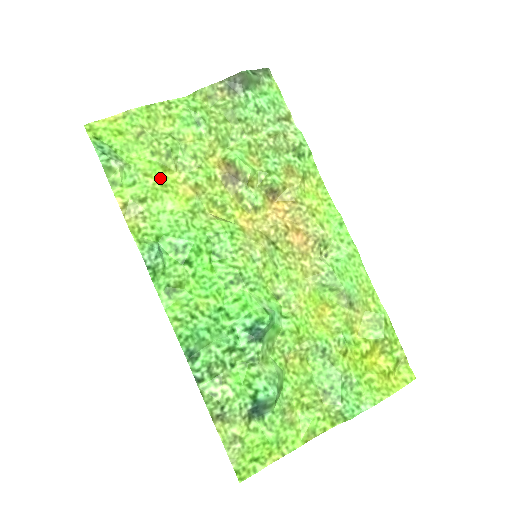
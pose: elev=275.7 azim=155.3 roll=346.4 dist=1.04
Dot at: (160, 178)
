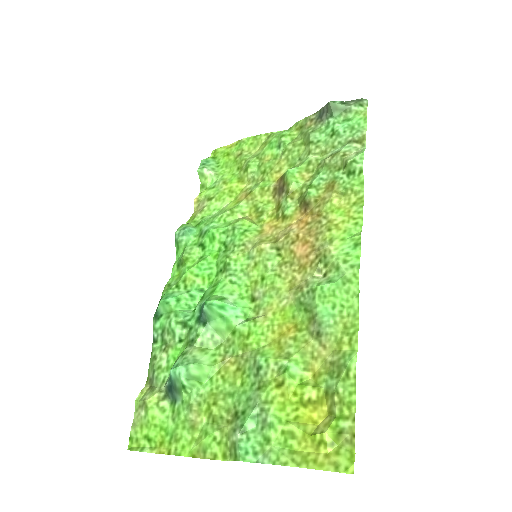
Dot at: (232, 186)
